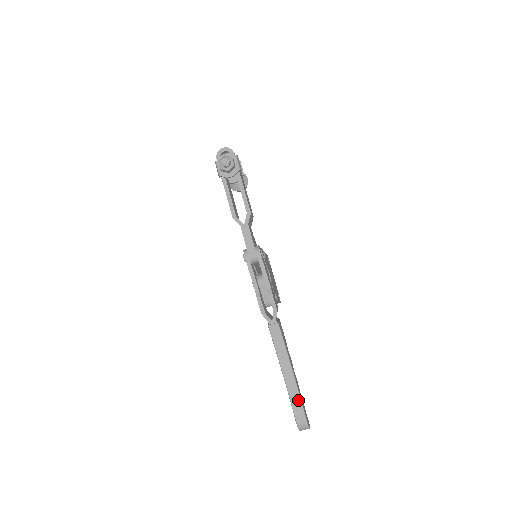
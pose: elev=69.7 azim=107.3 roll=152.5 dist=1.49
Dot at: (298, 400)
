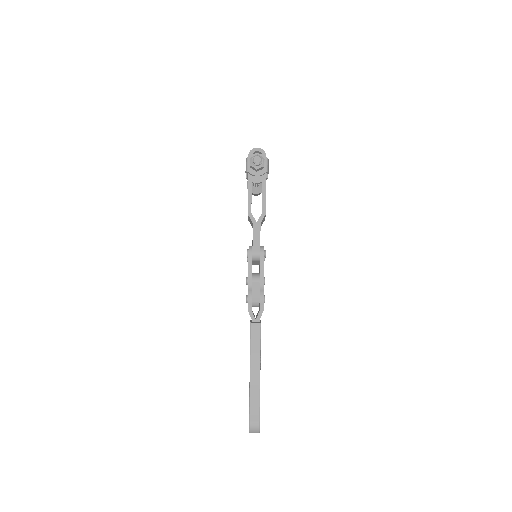
Dot at: (257, 402)
